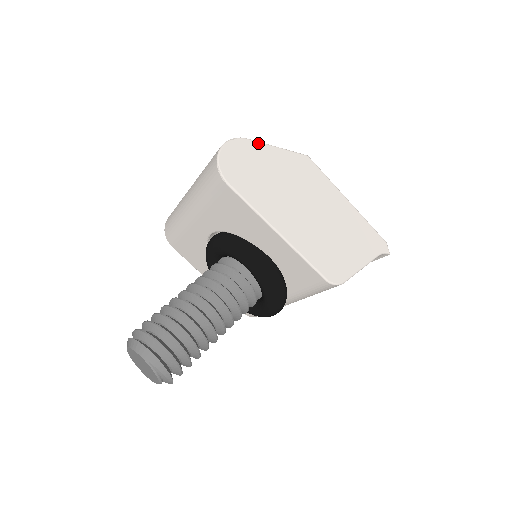
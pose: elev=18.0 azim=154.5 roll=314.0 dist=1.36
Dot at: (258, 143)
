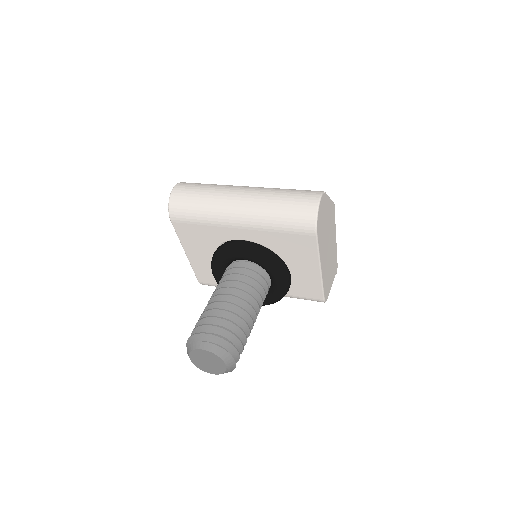
Dot at: (327, 196)
